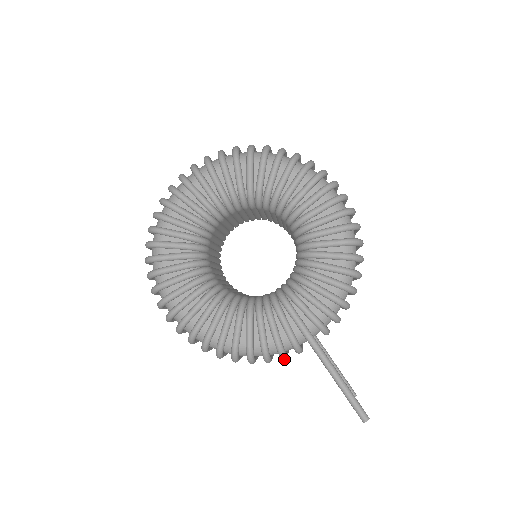
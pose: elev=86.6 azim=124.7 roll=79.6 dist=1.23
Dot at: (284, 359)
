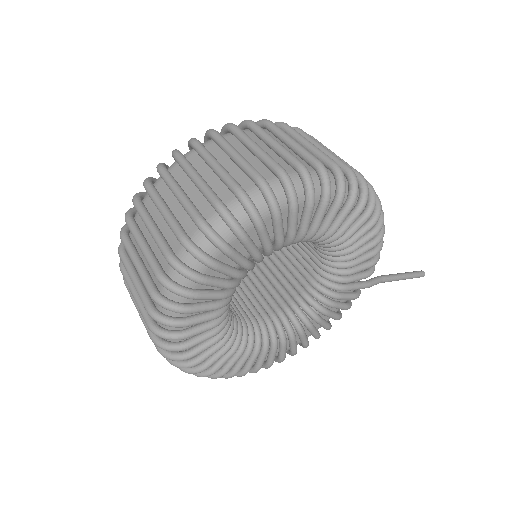
Dot at: occluded
